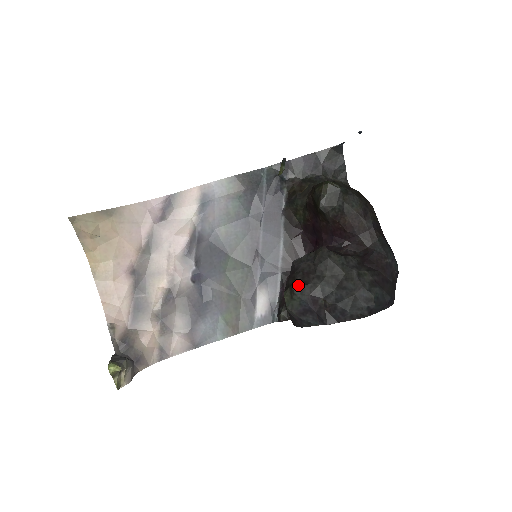
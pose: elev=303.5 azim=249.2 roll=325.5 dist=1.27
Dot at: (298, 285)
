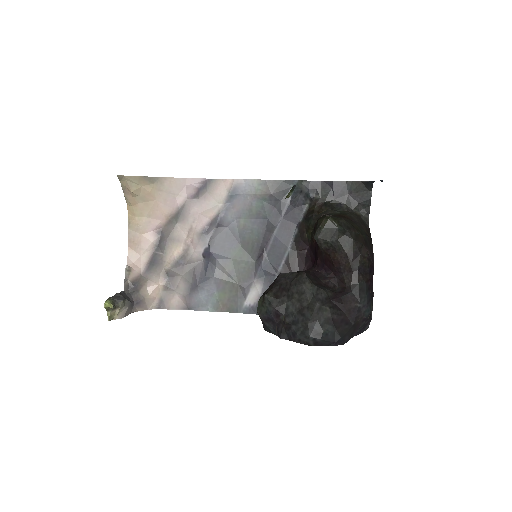
Dot at: (270, 296)
